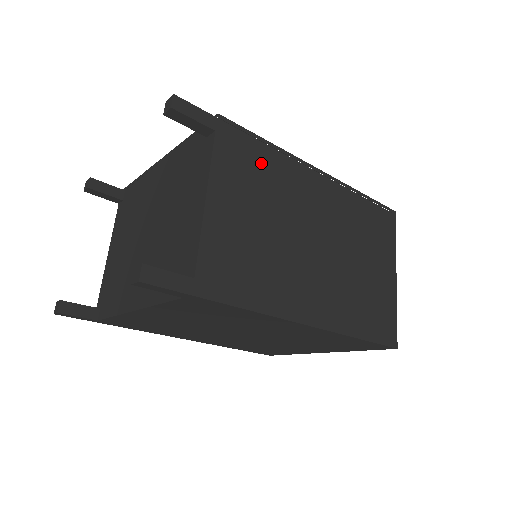
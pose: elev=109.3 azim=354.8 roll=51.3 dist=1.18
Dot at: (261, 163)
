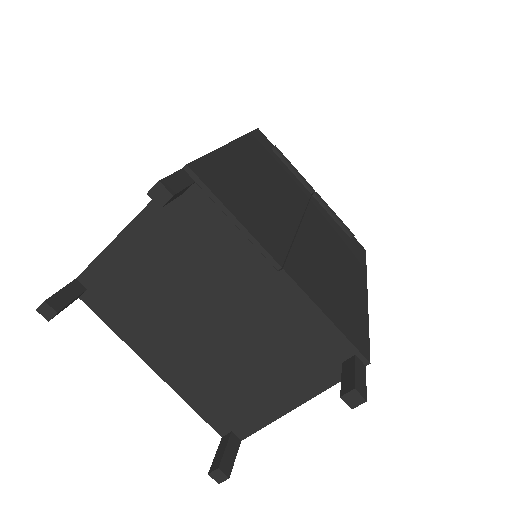
Dot at: occluded
